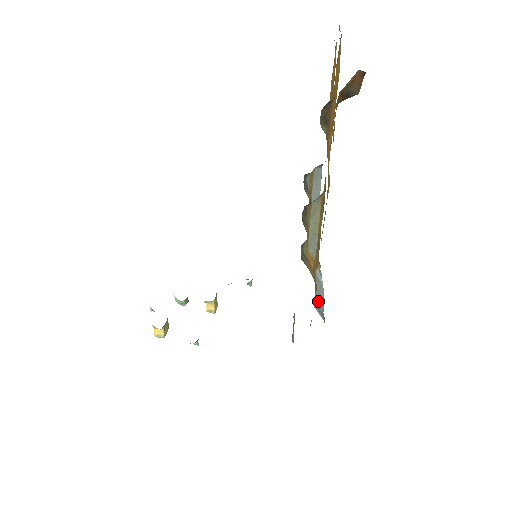
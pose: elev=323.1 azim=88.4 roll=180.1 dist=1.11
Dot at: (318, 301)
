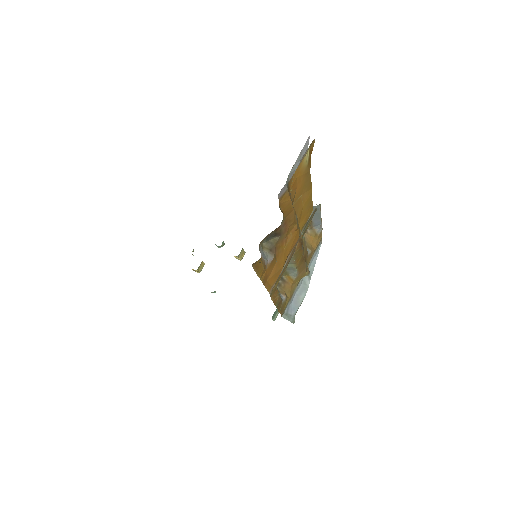
Dot at: (292, 307)
